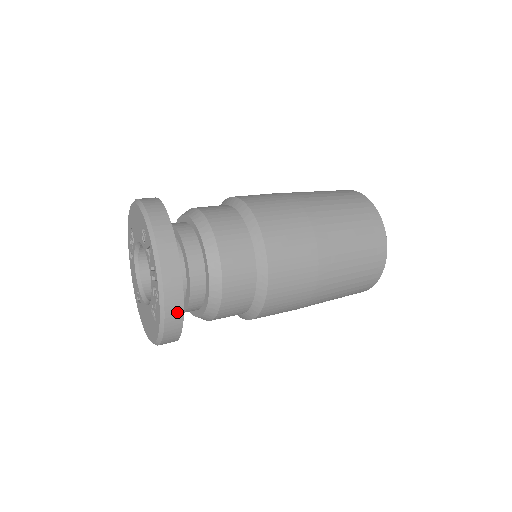
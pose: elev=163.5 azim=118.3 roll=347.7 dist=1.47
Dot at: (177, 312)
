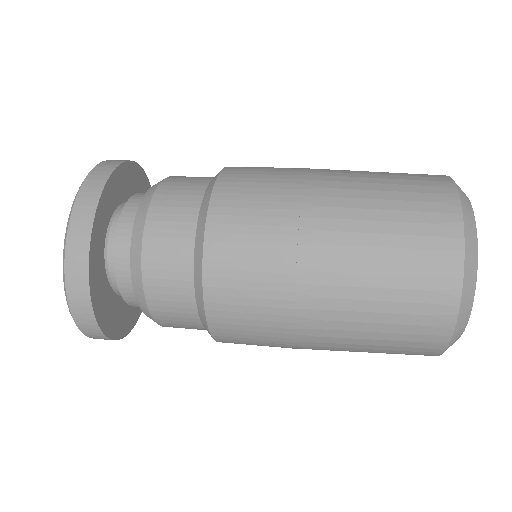
Dot at: (81, 280)
